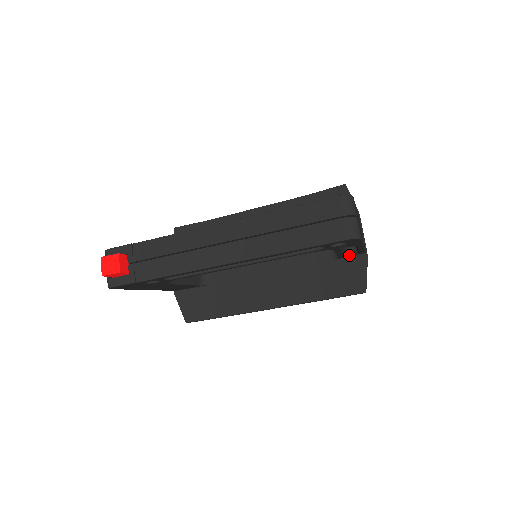
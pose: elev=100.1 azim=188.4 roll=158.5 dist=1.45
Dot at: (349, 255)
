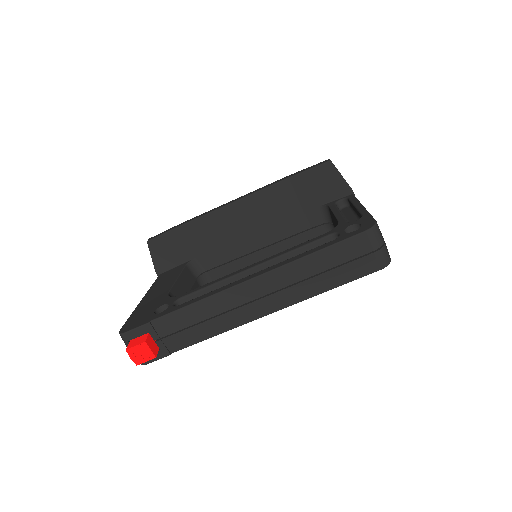
Dot at: occluded
